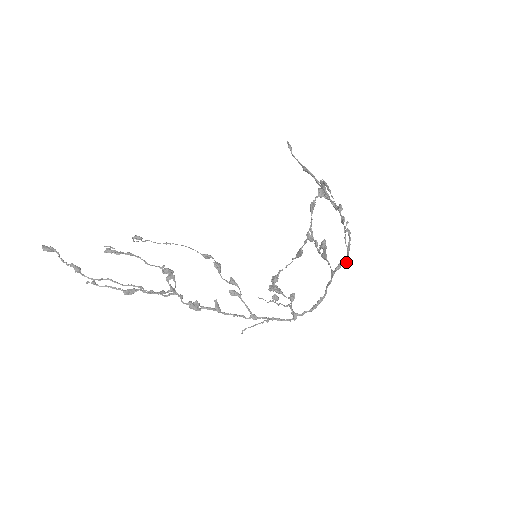
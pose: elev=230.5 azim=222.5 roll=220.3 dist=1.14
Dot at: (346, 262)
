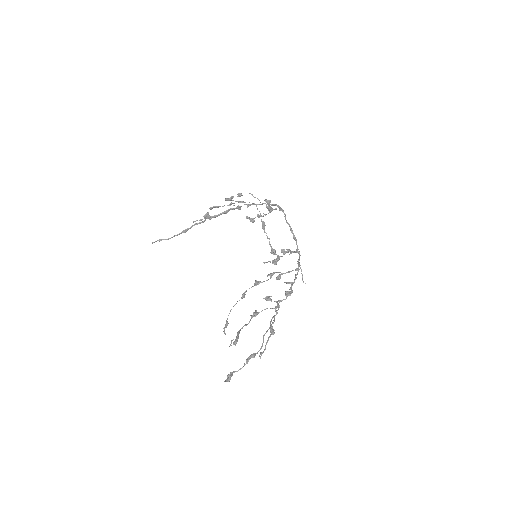
Dot at: (274, 205)
